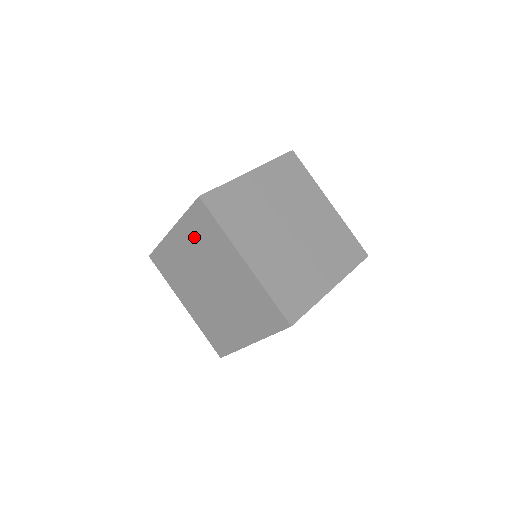
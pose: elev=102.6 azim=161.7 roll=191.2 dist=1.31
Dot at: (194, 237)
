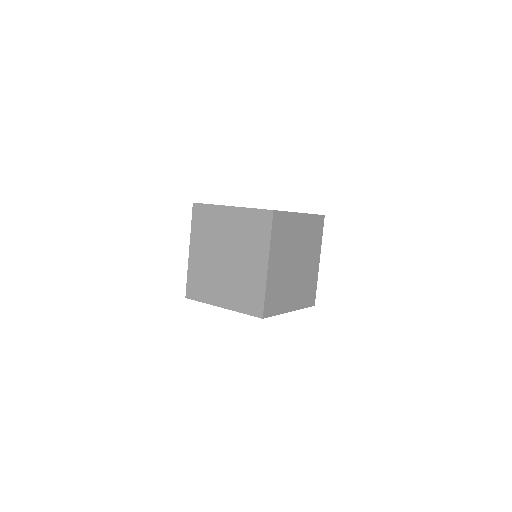
Dot at: (245, 224)
